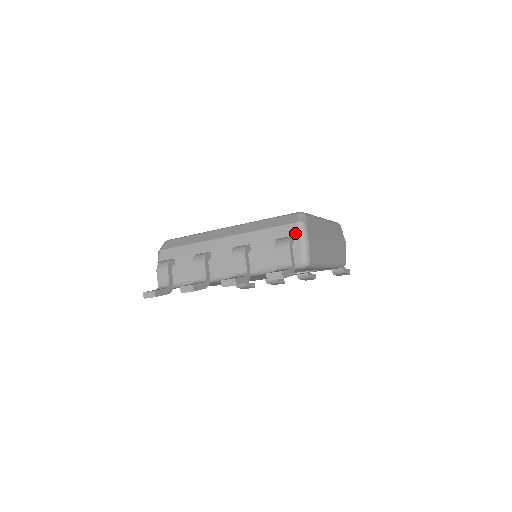
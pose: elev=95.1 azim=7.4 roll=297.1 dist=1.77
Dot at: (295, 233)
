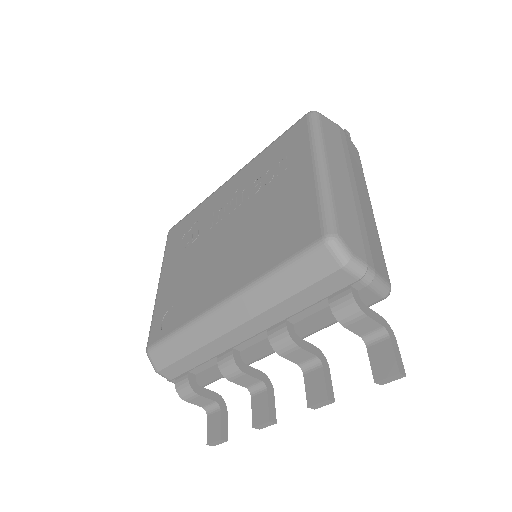
Dot at: (350, 281)
